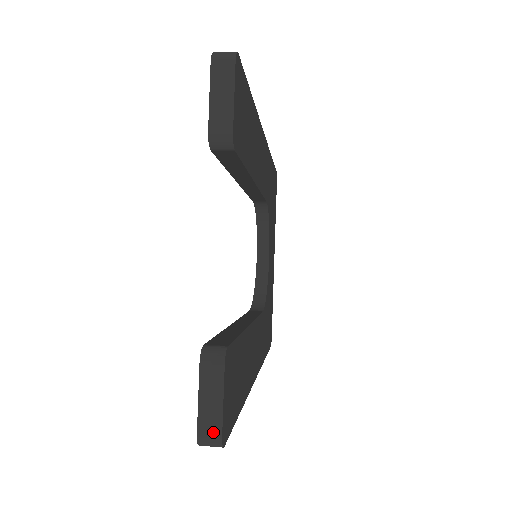
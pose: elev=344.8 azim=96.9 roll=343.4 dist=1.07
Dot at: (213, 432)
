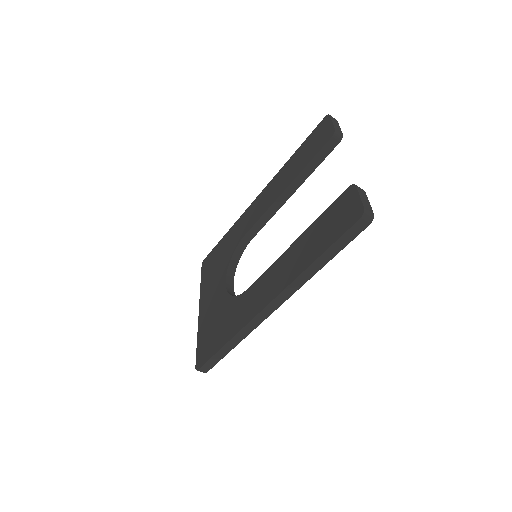
Dot at: (370, 210)
